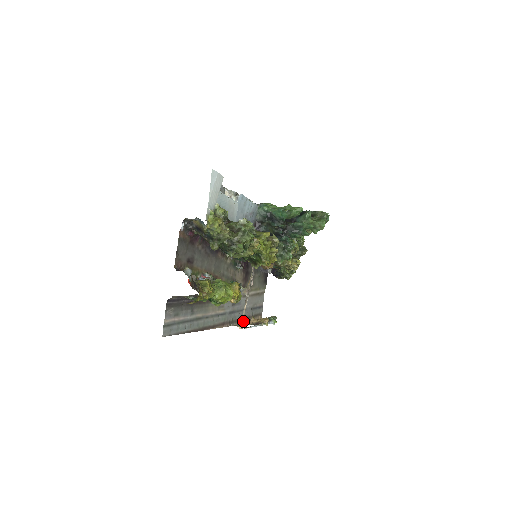
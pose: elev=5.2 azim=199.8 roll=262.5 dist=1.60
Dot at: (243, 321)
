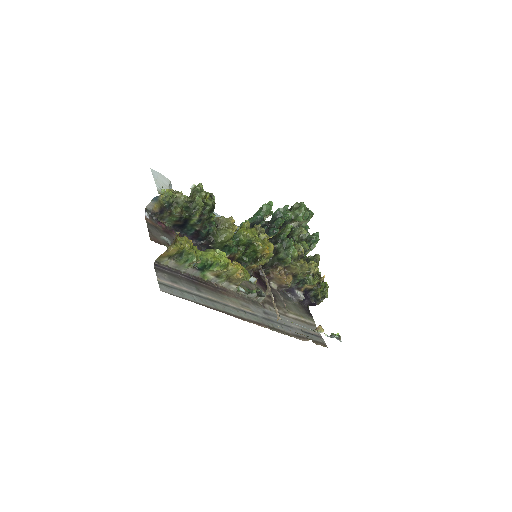
Dot at: (278, 313)
